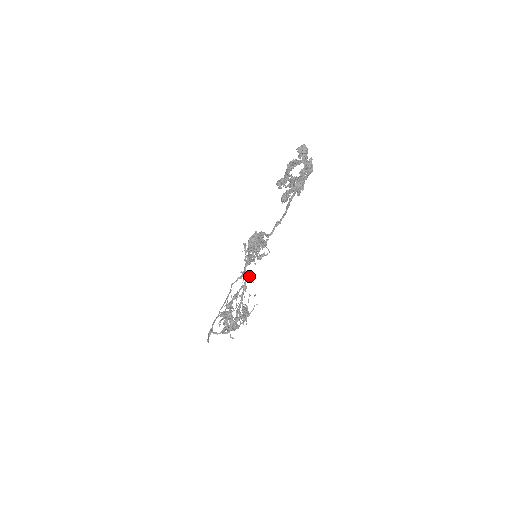
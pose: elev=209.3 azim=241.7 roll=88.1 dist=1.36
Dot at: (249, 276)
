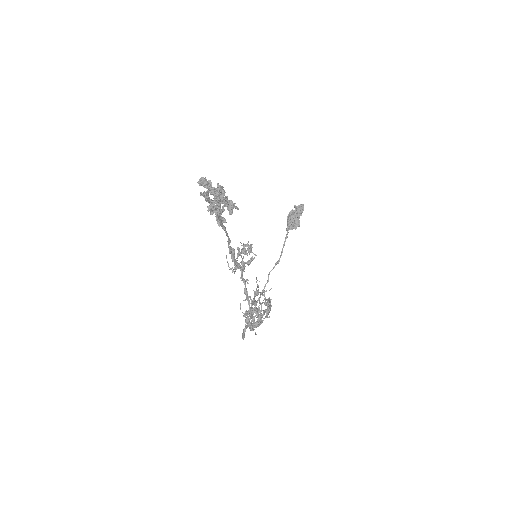
Dot at: (248, 280)
